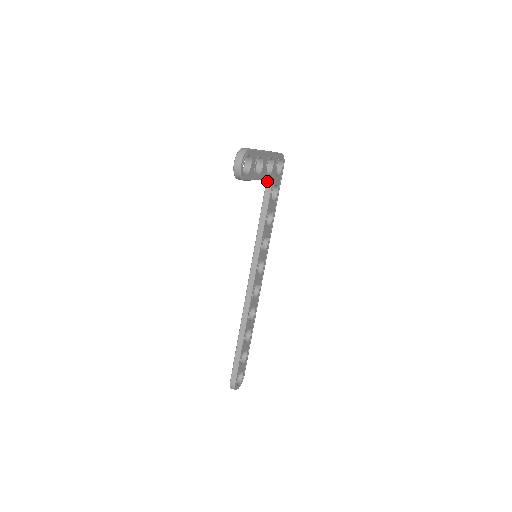
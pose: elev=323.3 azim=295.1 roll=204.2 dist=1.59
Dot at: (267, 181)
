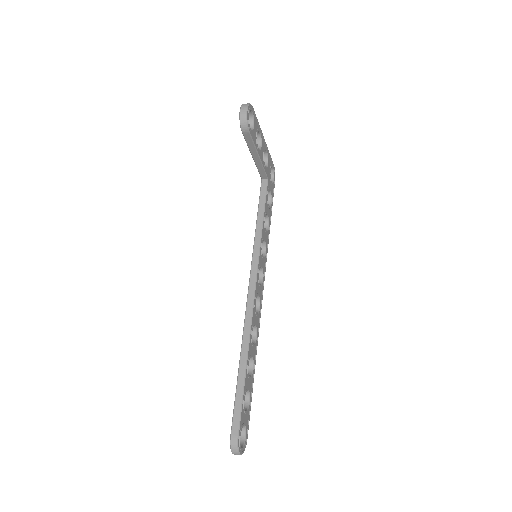
Dot at: (262, 181)
